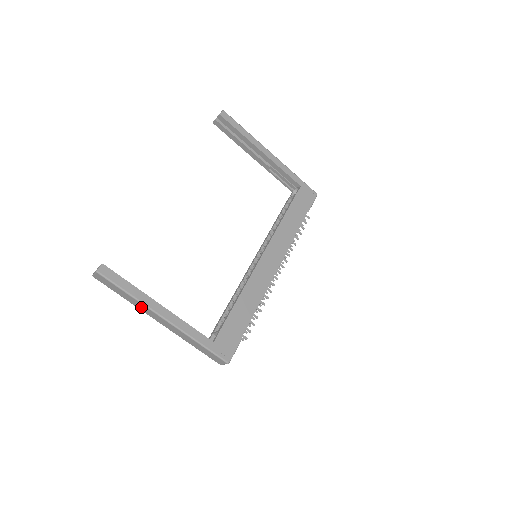
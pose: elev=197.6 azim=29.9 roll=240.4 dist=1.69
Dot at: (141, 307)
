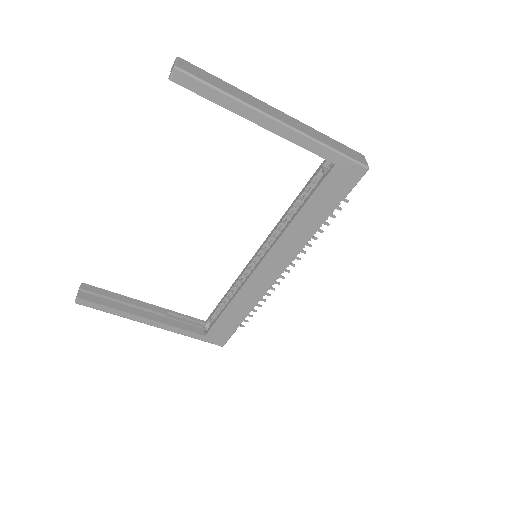
Dot at: occluded
